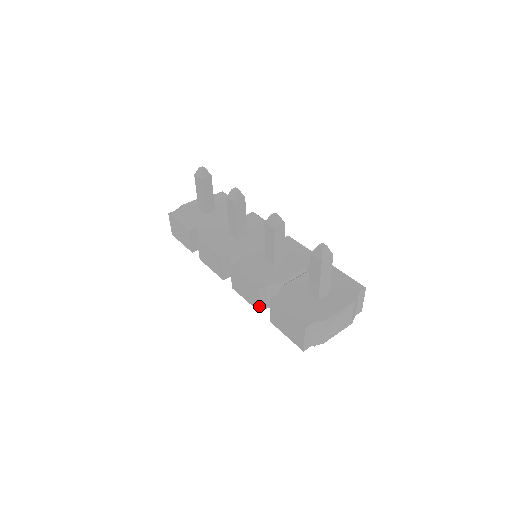
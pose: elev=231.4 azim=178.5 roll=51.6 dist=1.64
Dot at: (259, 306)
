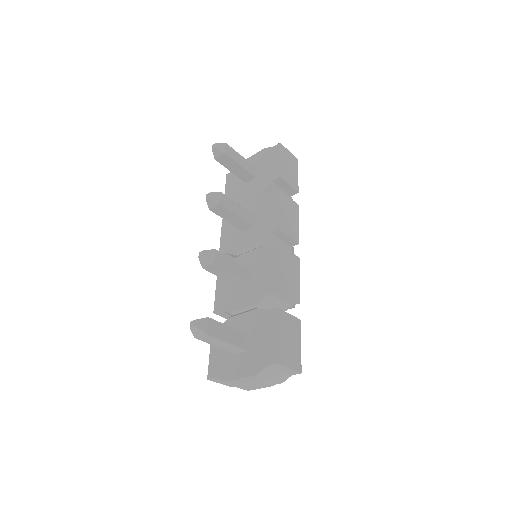
Dot at: occluded
